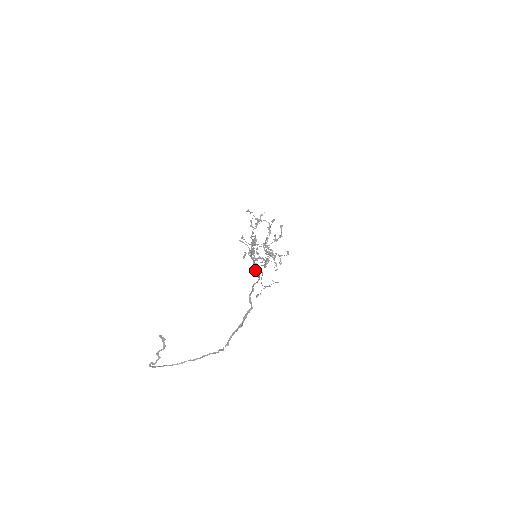
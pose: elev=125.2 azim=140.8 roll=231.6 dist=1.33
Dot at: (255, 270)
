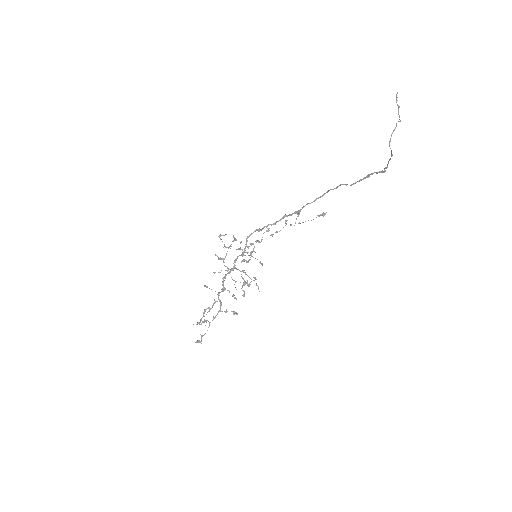
Dot at: (308, 203)
